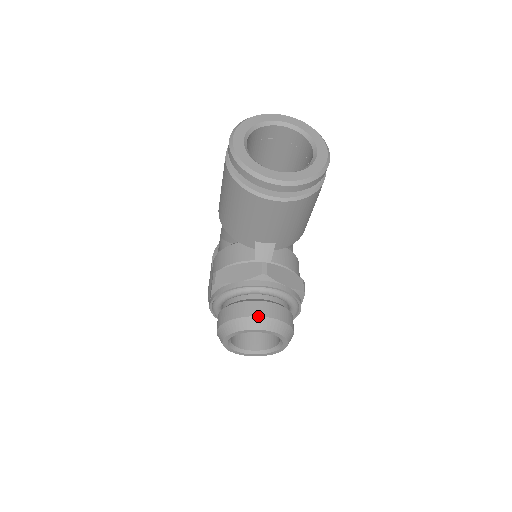
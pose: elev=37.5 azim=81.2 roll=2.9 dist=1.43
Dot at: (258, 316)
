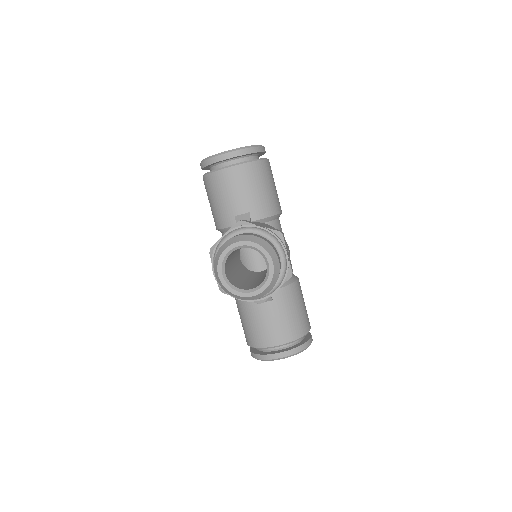
Dot at: (235, 236)
